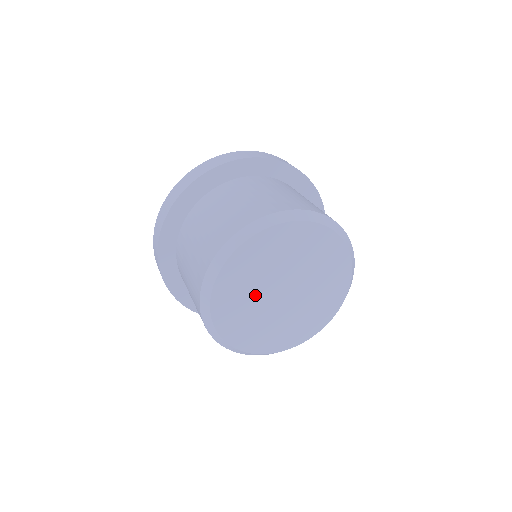
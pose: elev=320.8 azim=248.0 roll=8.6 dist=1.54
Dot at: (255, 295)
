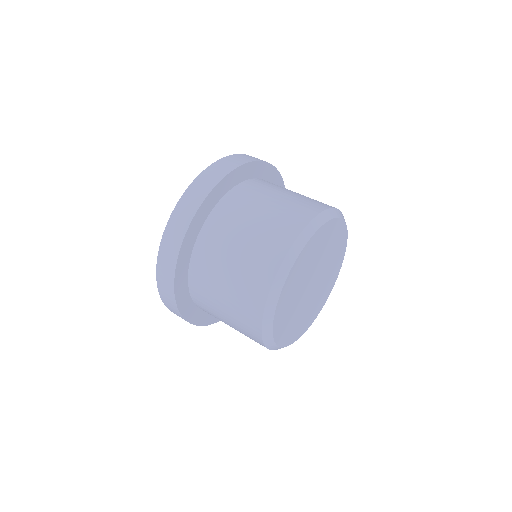
Dot at: (298, 295)
